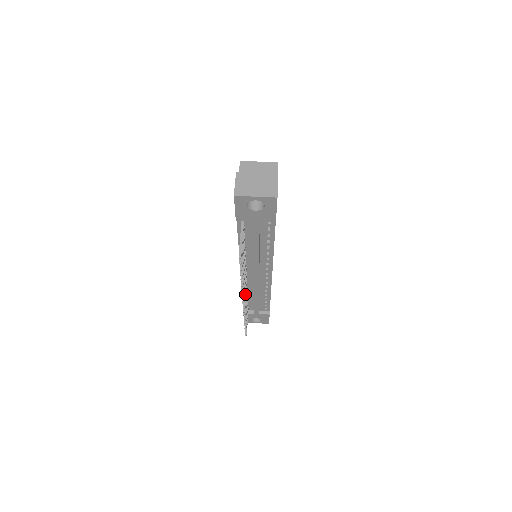
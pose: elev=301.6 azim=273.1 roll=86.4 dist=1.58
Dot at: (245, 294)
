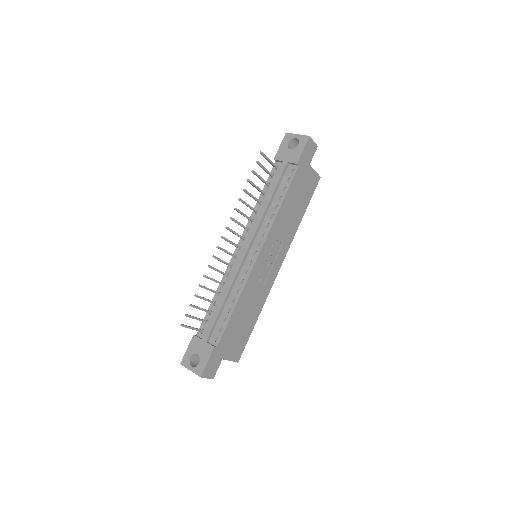
Dot at: (226, 250)
